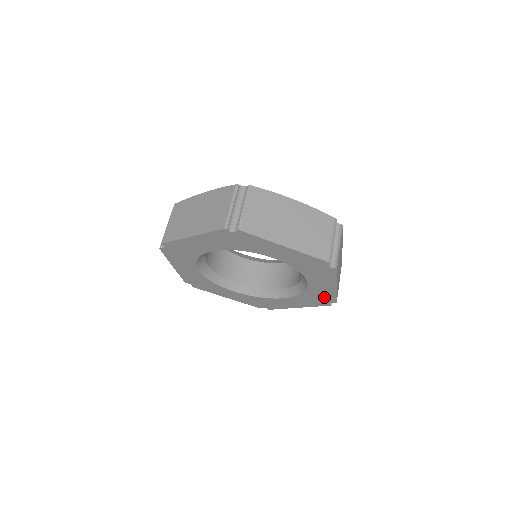
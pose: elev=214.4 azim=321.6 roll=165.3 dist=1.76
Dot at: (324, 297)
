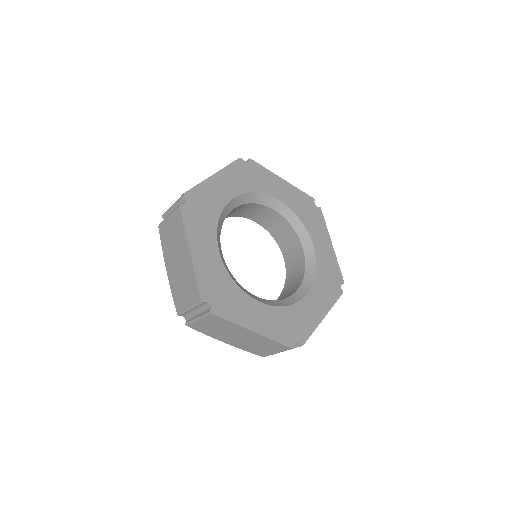
Dot at: (332, 273)
